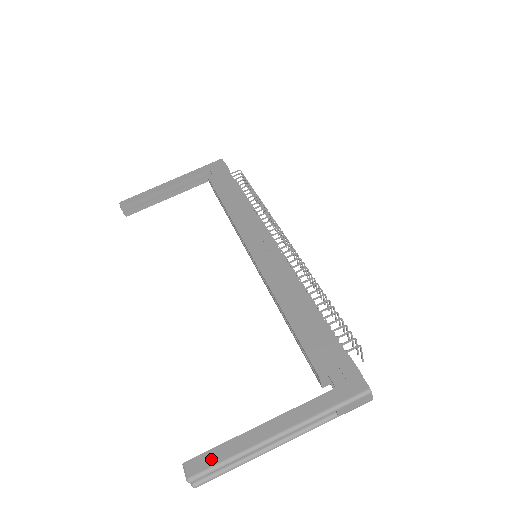
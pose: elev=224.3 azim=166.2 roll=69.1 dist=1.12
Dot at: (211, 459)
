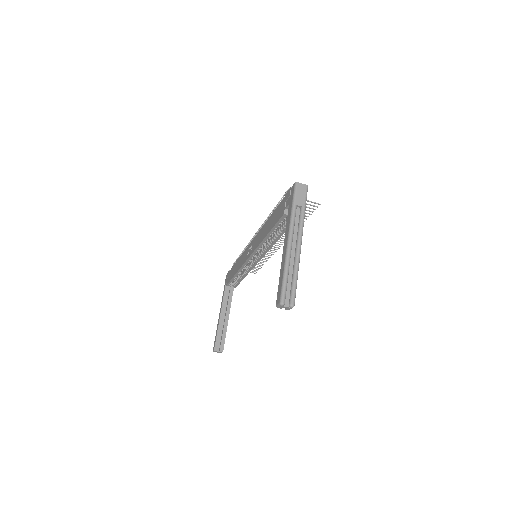
Dot at: (280, 287)
